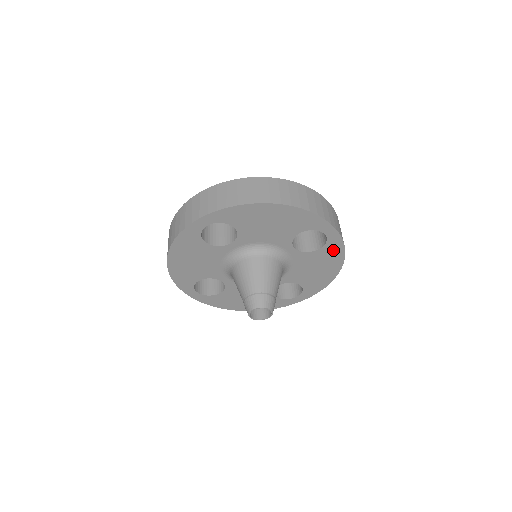
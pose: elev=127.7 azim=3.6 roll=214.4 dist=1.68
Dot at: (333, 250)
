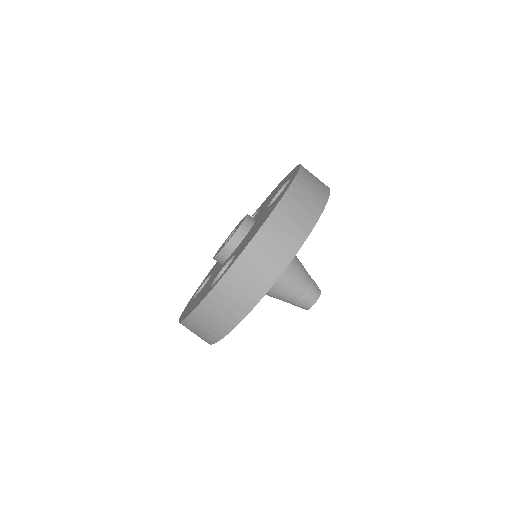
Dot at: occluded
